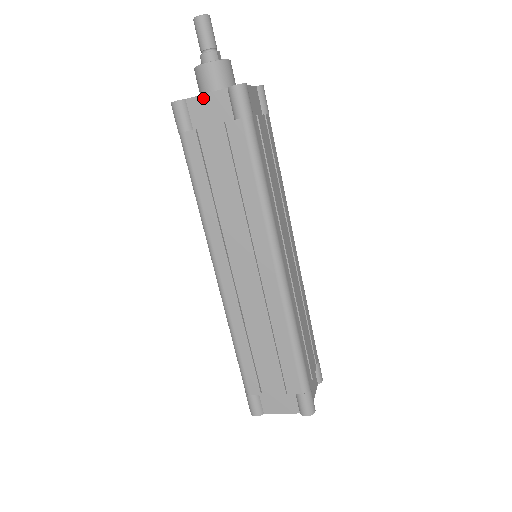
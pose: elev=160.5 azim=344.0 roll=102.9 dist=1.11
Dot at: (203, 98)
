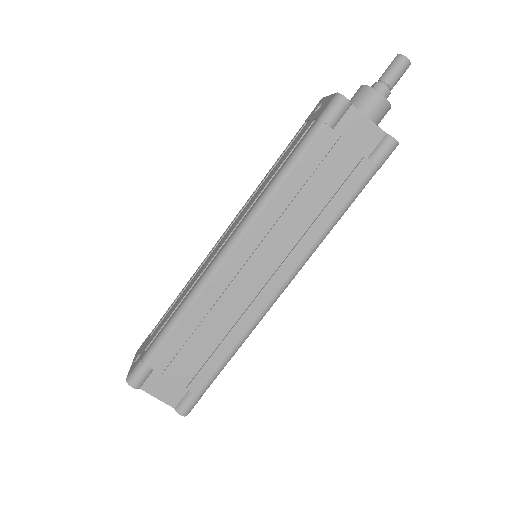
Dot at: (364, 119)
